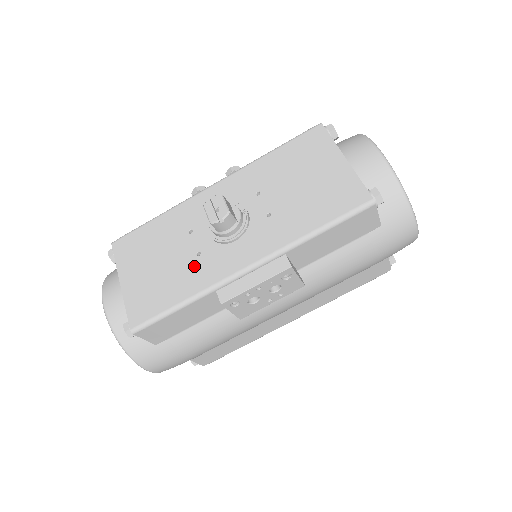
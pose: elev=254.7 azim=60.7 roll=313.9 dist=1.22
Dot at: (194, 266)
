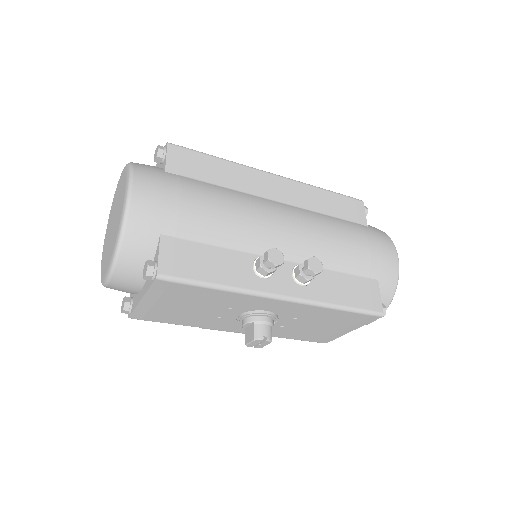
Dot at: (209, 320)
